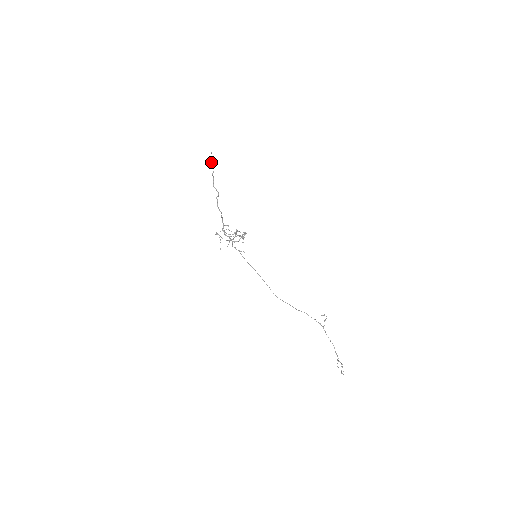
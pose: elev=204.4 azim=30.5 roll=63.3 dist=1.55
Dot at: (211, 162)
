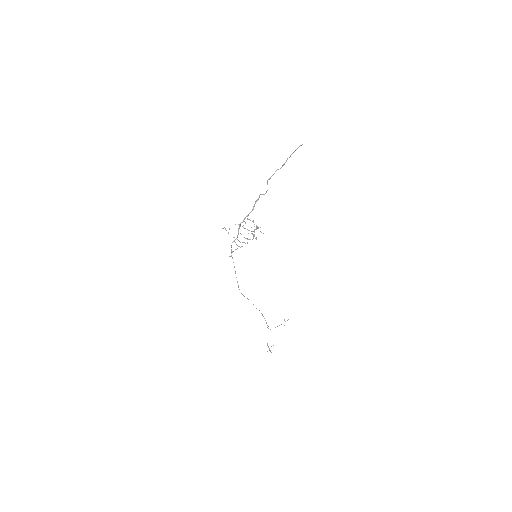
Dot at: occluded
